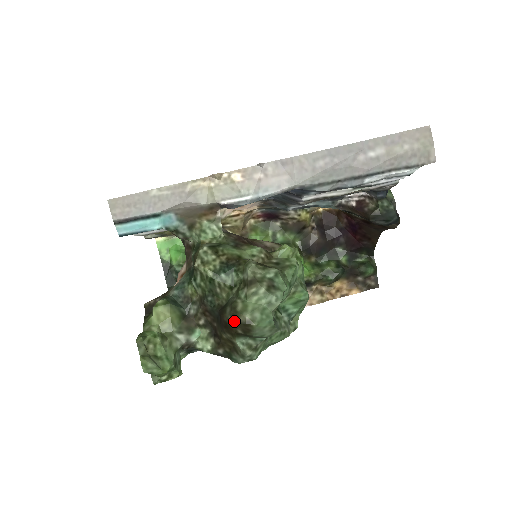
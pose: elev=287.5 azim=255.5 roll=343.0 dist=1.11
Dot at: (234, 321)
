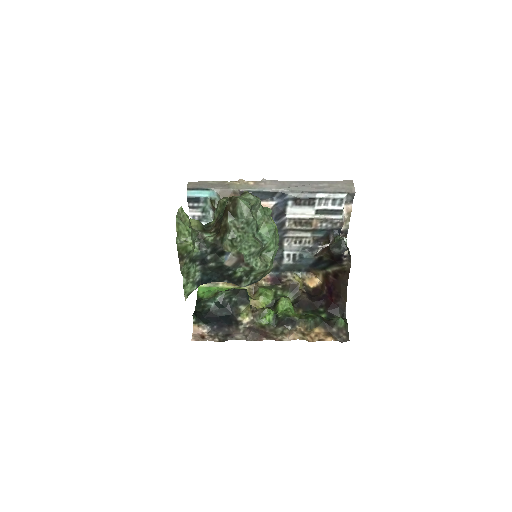
Dot at: (230, 202)
